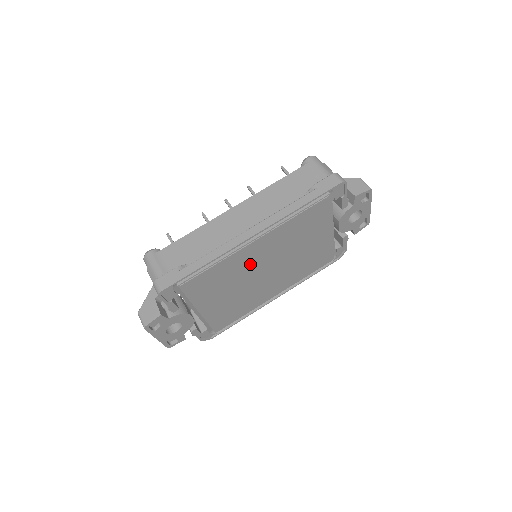
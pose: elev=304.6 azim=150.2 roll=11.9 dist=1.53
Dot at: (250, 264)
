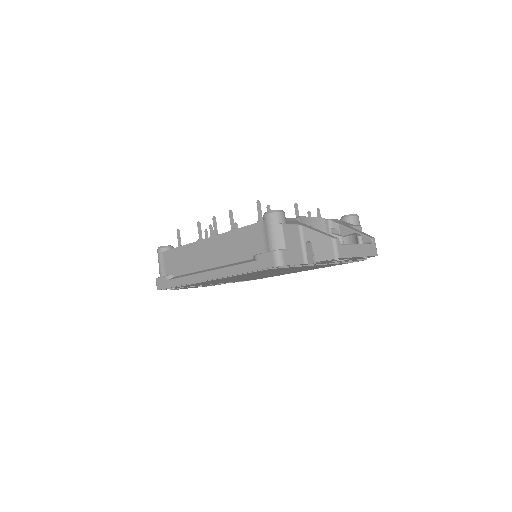
Dot at: occluded
